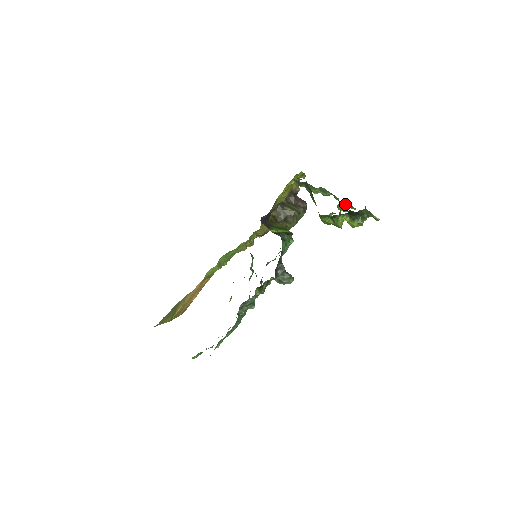
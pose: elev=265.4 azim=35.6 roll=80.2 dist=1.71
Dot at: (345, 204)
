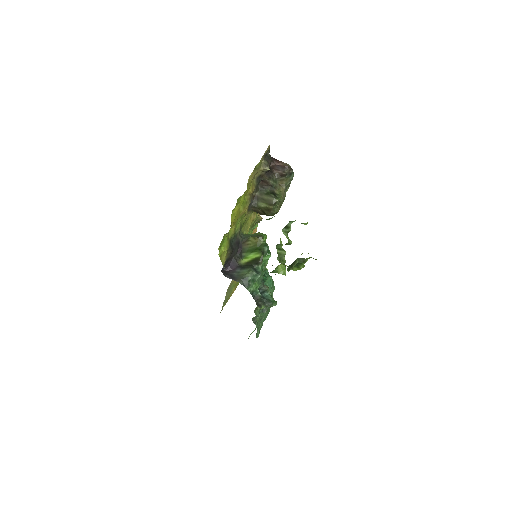
Dot at: occluded
